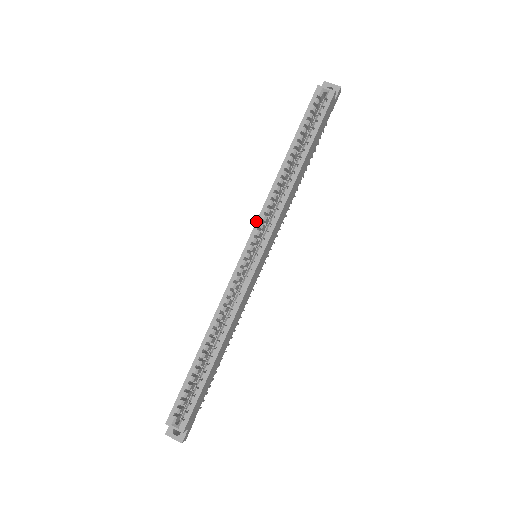
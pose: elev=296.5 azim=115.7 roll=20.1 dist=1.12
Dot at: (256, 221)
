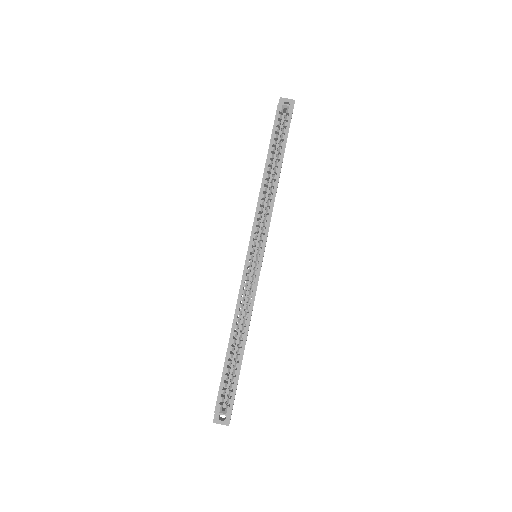
Dot at: (252, 227)
